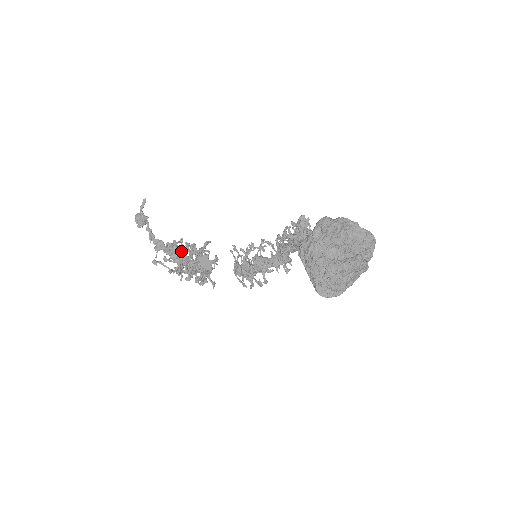
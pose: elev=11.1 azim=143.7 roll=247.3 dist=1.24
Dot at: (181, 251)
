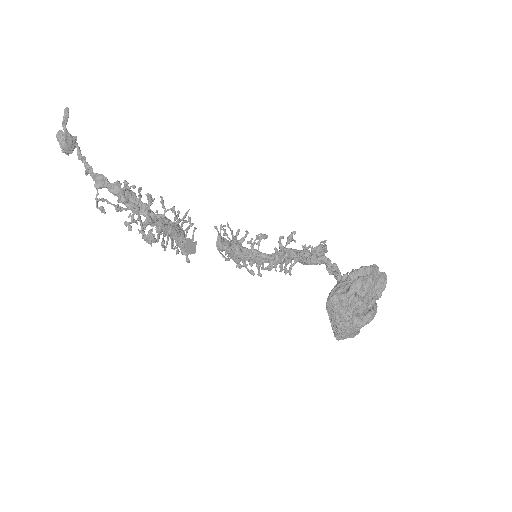
Dot at: (135, 194)
